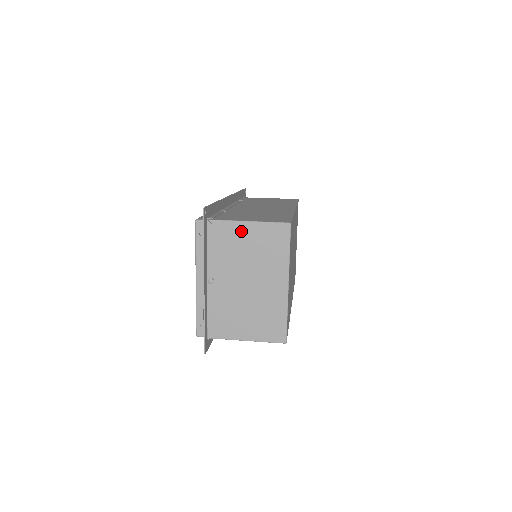
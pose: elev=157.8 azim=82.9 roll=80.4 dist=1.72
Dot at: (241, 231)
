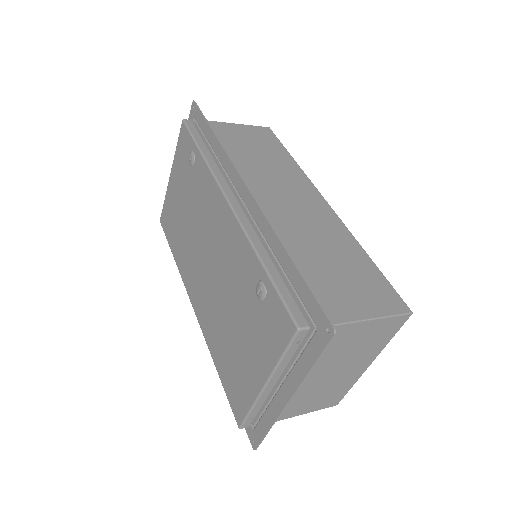
Dot at: (353, 331)
